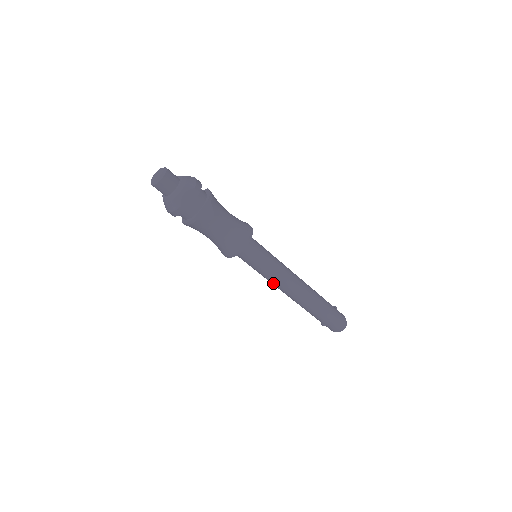
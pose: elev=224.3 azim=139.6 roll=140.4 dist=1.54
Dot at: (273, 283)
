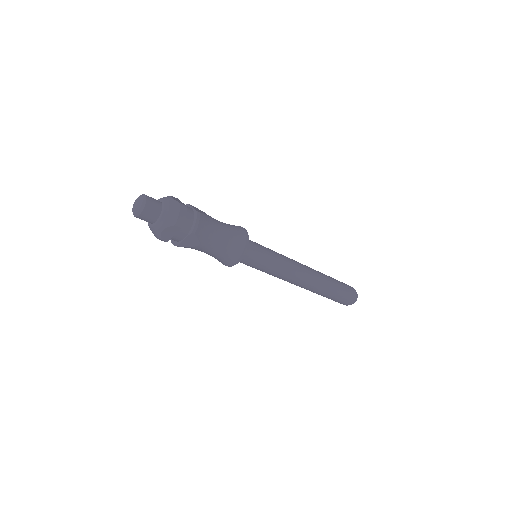
Dot at: occluded
